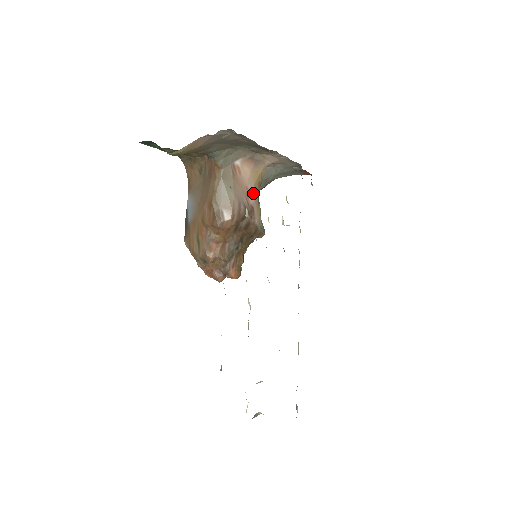
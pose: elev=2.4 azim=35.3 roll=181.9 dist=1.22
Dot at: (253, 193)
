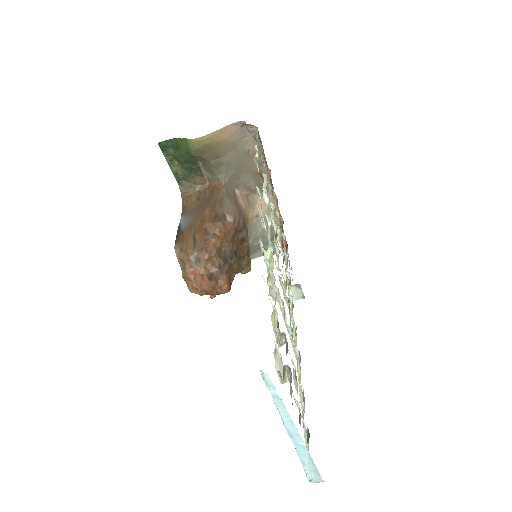
Dot at: (246, 223)
